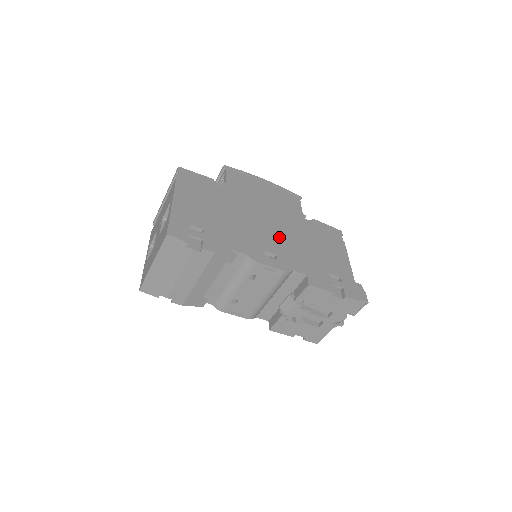
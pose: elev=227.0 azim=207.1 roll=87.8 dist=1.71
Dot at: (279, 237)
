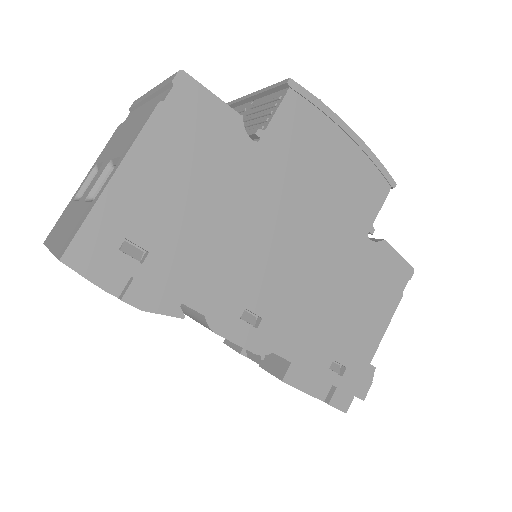
Dot at: (292, 279)
